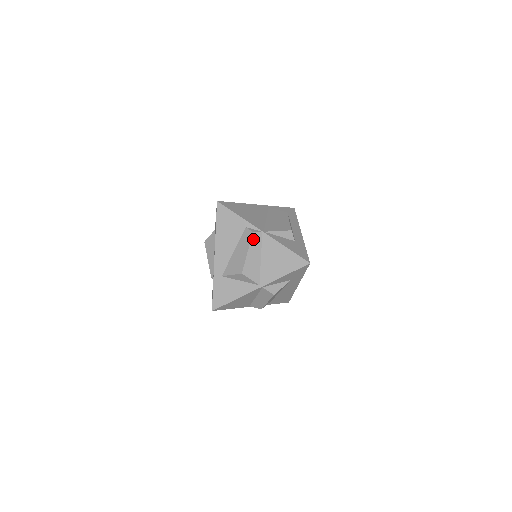
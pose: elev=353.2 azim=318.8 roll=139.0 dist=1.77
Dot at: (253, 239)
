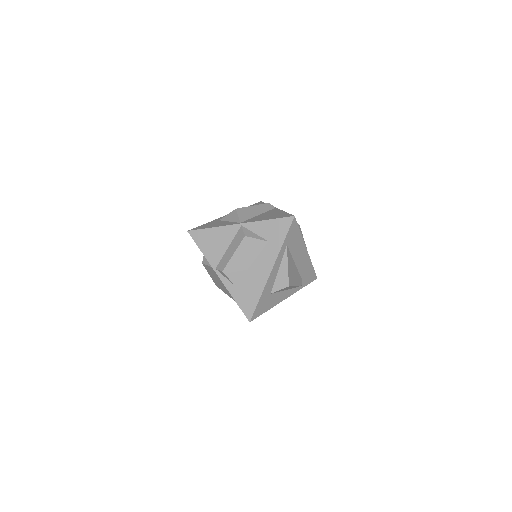
Dot at: (265, 205)
